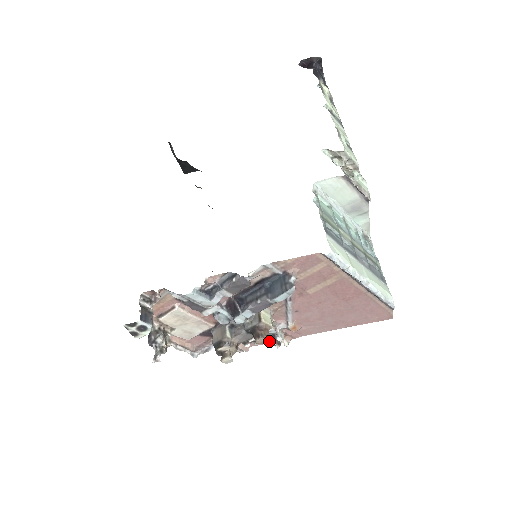
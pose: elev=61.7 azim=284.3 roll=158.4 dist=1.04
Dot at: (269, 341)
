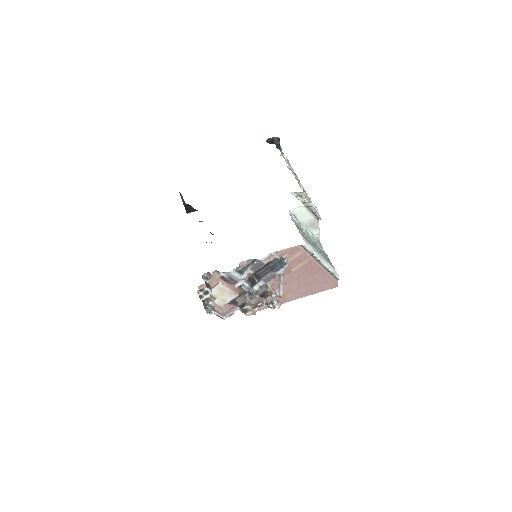
Dot at: (269, 305)
